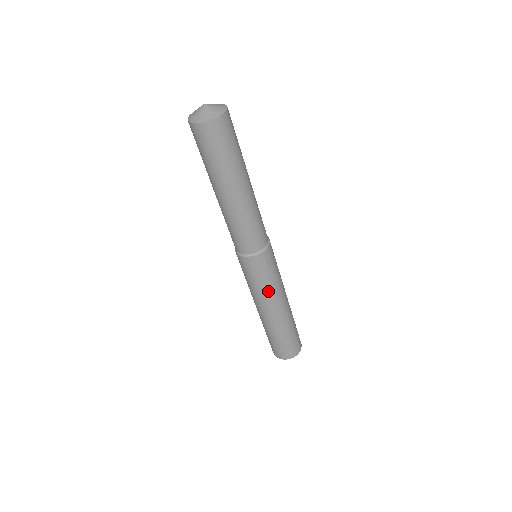
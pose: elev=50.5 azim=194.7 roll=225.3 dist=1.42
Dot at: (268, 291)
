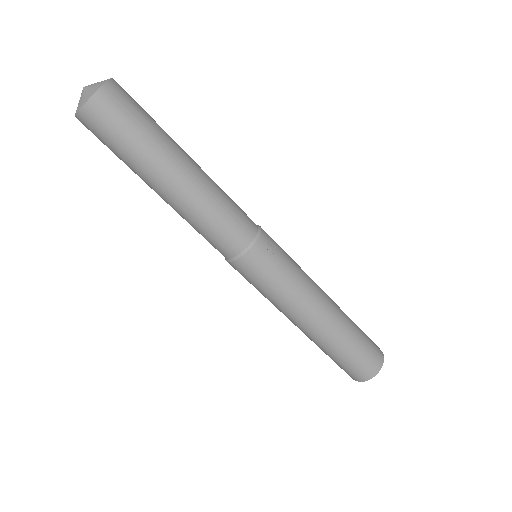
Dot at: (295, 289)
